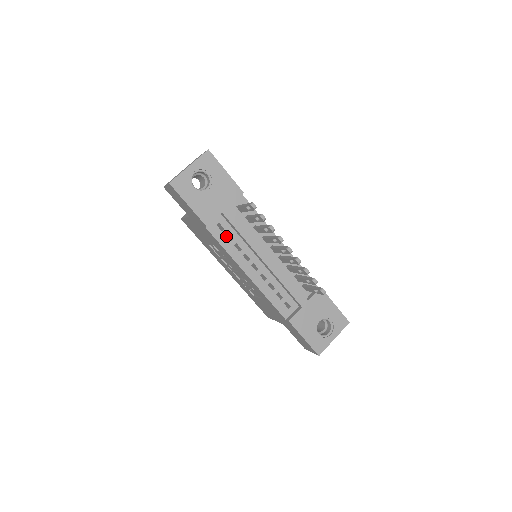
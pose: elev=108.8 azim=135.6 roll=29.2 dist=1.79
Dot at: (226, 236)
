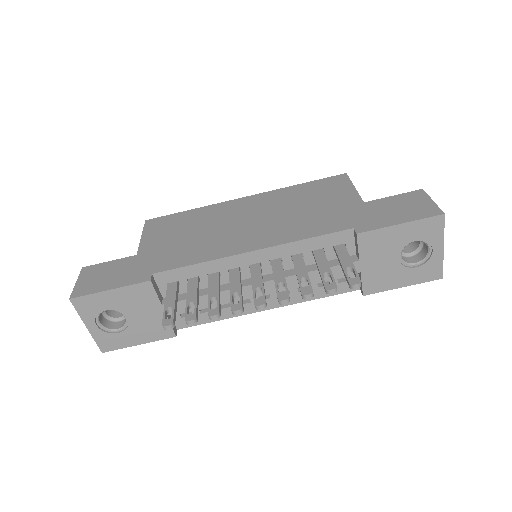
Dot at: occluded
